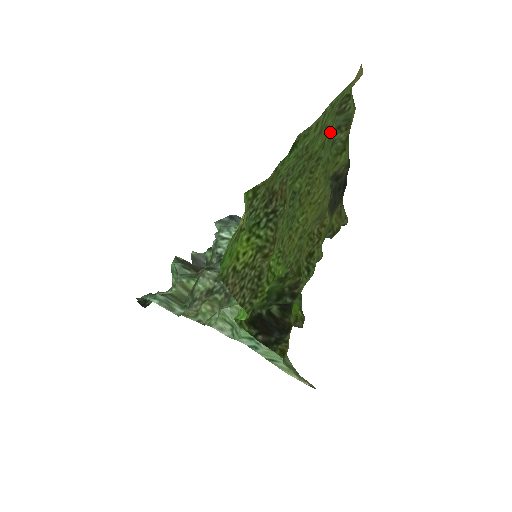
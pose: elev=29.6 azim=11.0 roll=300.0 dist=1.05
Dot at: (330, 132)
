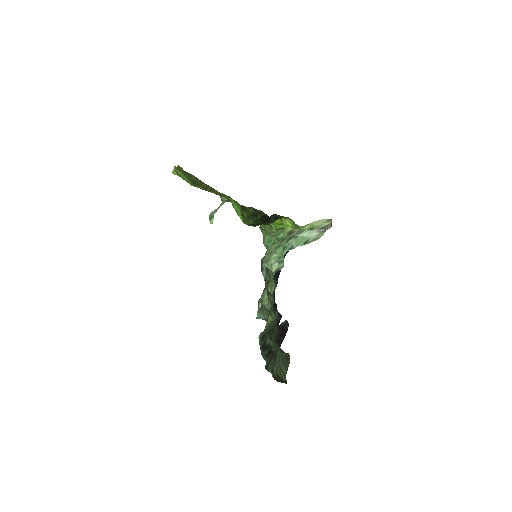
Dot at: occluded
